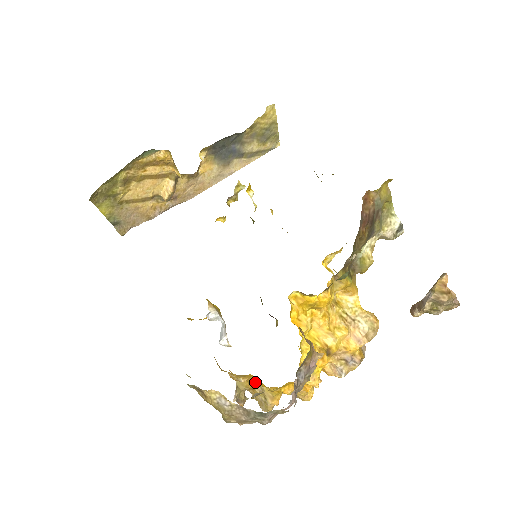
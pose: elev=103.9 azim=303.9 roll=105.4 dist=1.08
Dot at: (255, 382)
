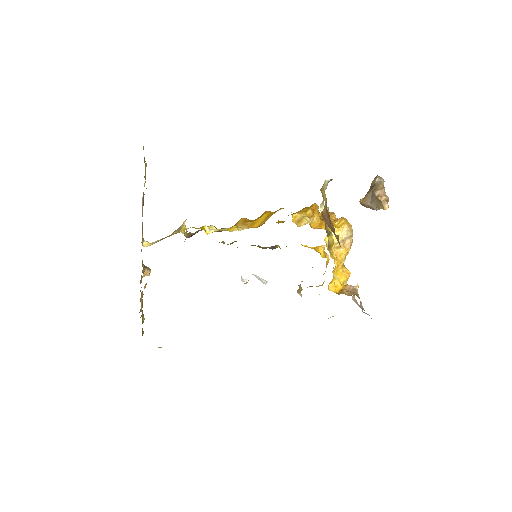
Dot at: occluded
